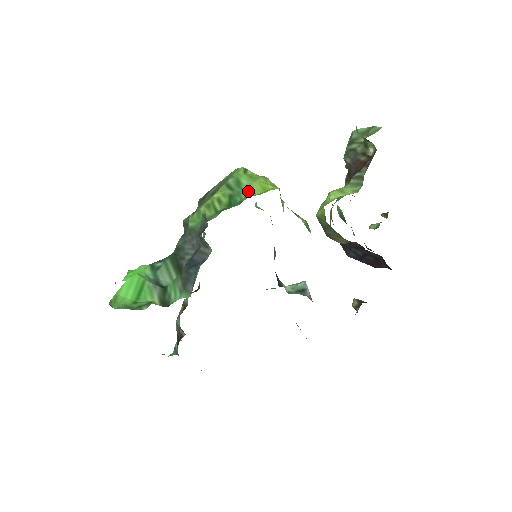
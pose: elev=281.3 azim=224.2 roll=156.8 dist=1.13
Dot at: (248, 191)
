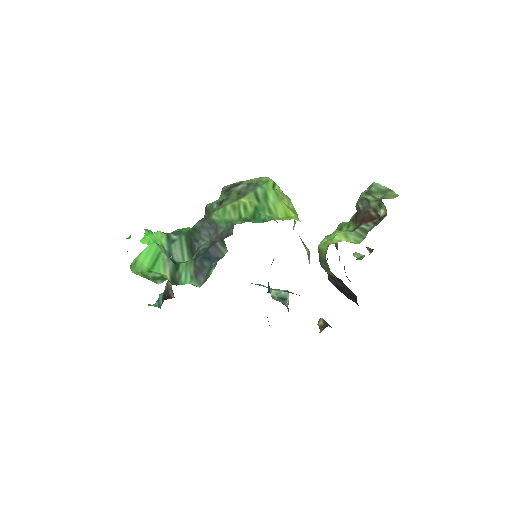
Dot at: (272, 210)
